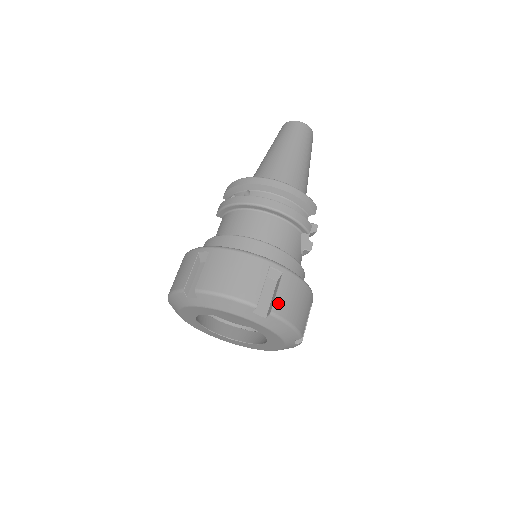
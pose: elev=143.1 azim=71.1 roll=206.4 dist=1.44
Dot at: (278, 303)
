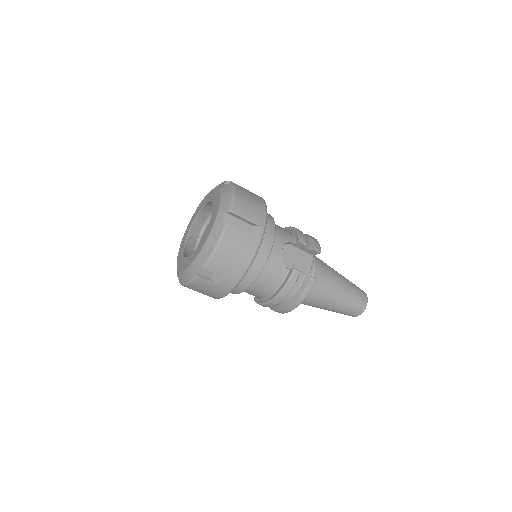
Dot at: (241, 187)
